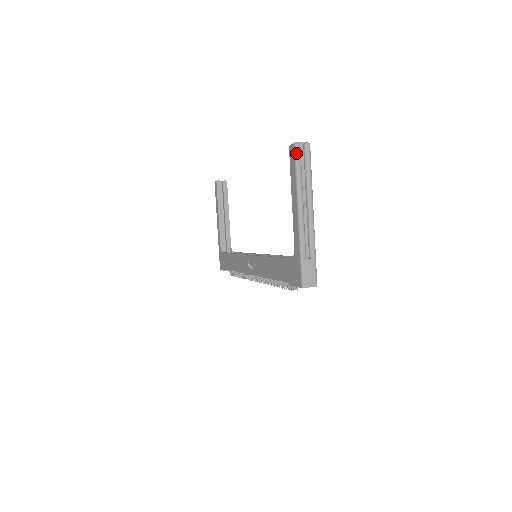
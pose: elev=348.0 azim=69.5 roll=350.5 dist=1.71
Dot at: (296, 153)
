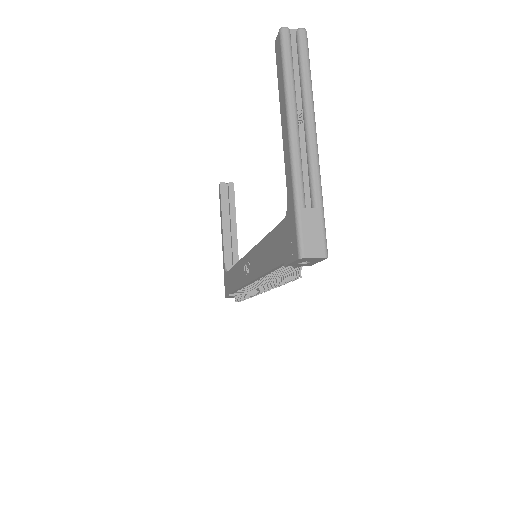
Dot at: (283, 41)
